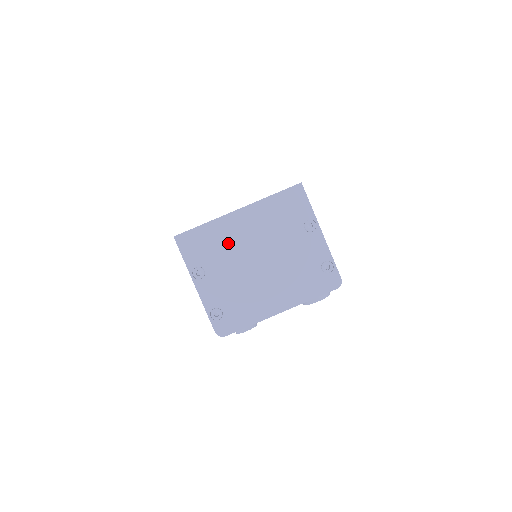
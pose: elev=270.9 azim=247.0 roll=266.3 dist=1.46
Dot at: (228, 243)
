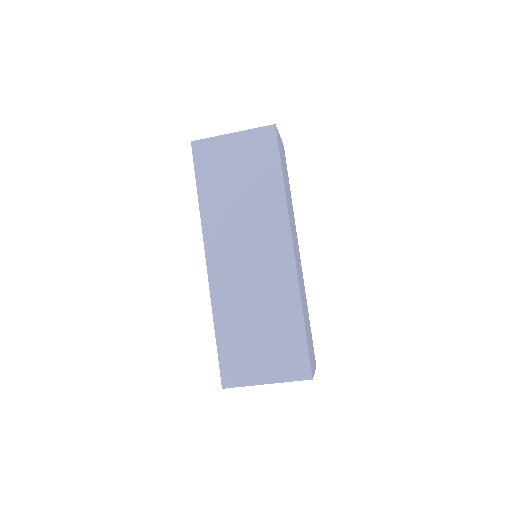
Dot at: occluded
